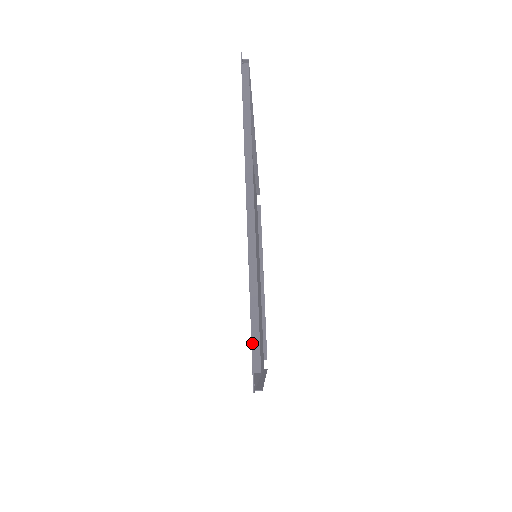
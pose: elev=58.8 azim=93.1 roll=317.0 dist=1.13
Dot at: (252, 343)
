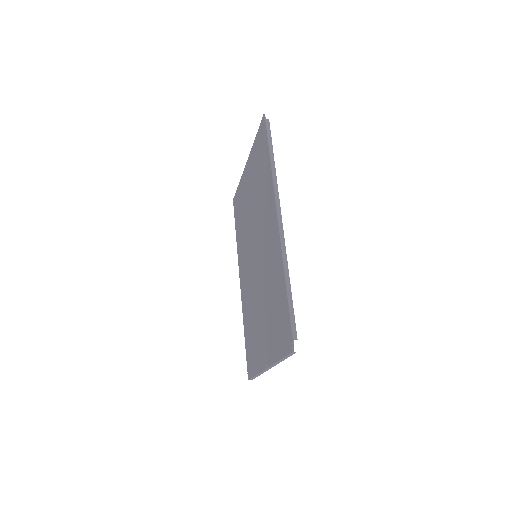
Dot at: (253, 378)
